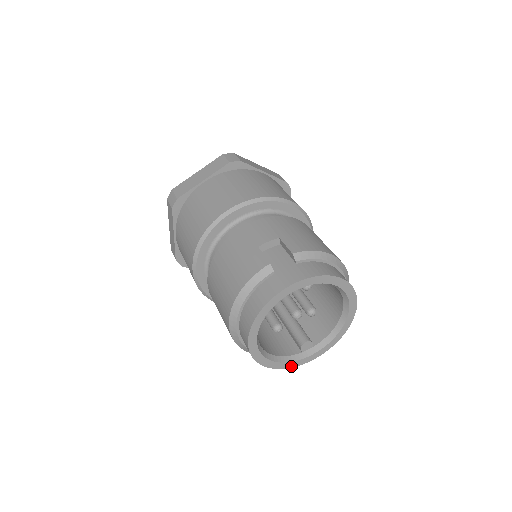
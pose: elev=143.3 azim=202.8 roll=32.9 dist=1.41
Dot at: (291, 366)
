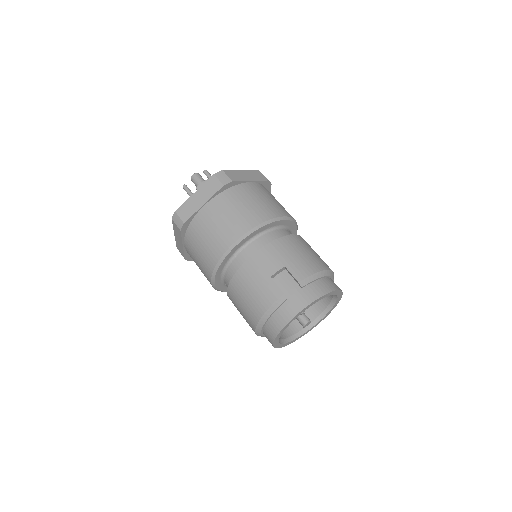
Dot at: occluded
